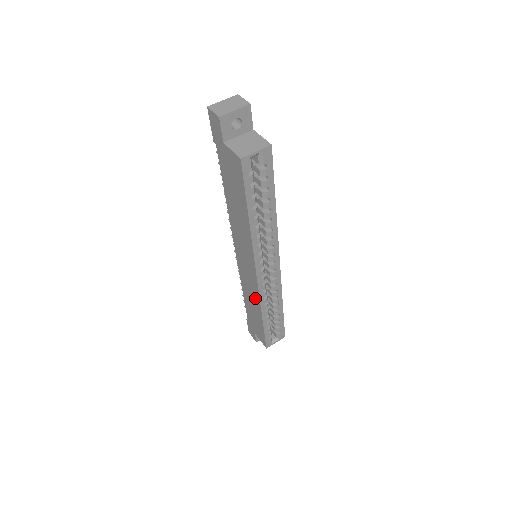
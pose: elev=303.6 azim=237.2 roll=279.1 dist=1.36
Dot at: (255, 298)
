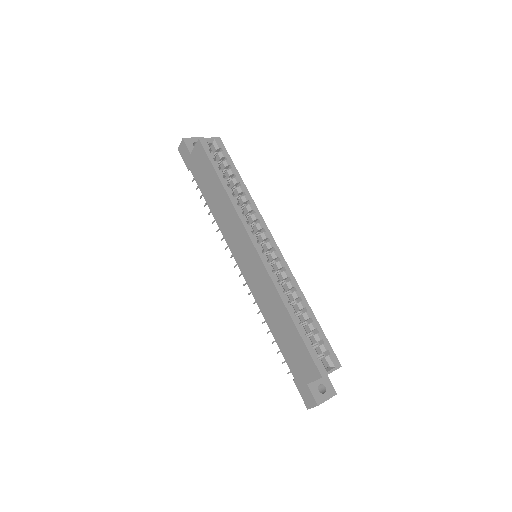
Dot at: (272, 294)
